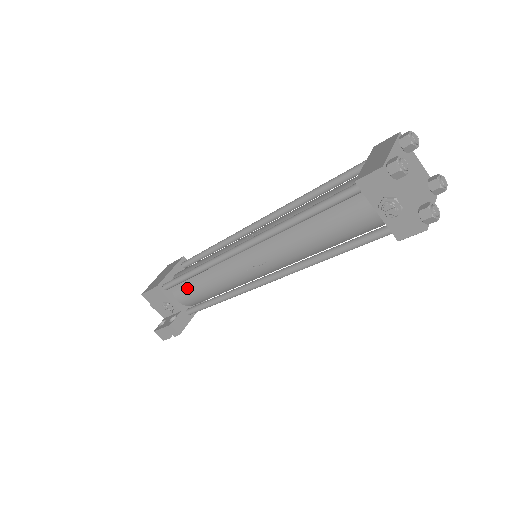
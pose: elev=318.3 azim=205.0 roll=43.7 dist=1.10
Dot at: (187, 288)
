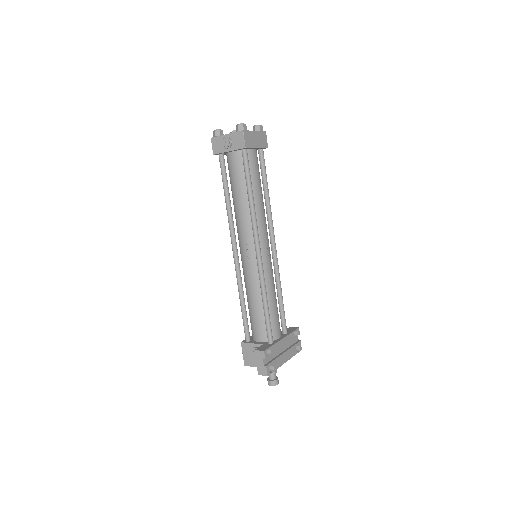
Dot at: (252, 322)
